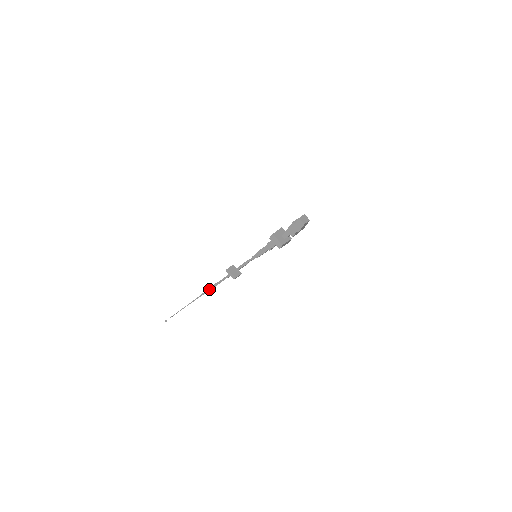
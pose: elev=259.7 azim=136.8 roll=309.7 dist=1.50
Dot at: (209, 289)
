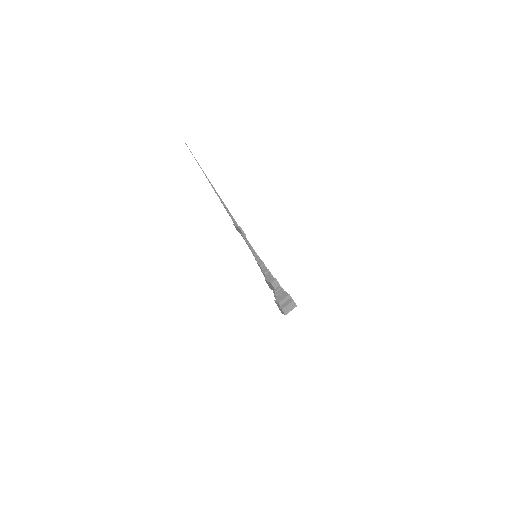
Dot at: (221, 200)
